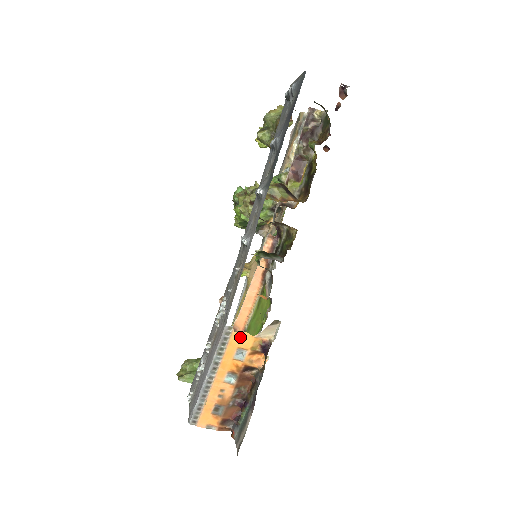
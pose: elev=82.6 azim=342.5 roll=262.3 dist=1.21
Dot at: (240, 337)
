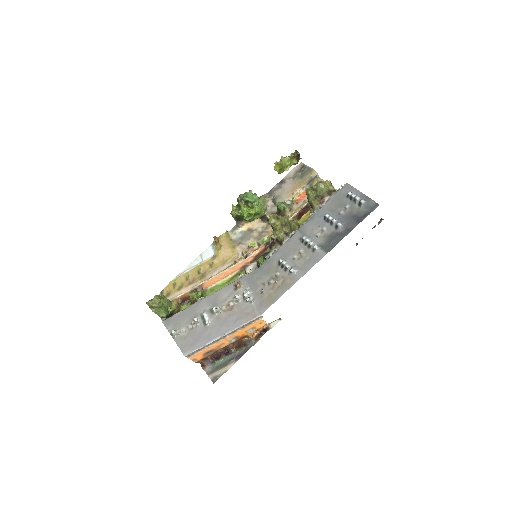
Dot at: (260, 322)
